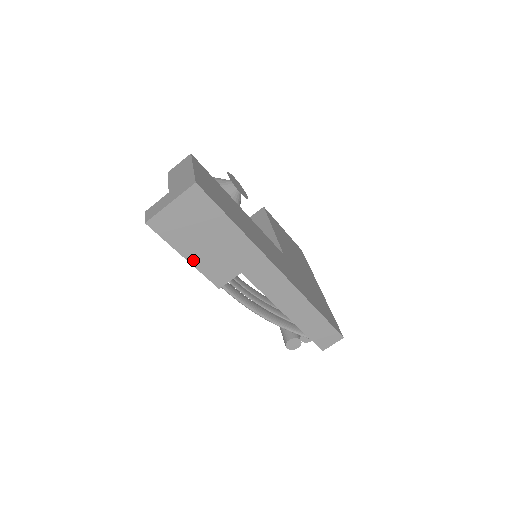
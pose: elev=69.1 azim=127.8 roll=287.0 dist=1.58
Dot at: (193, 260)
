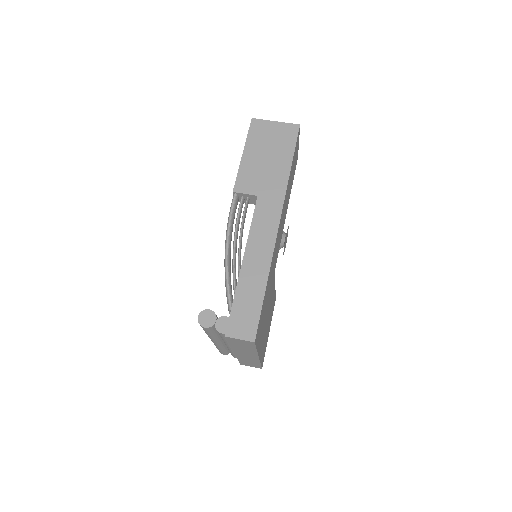
Dot at: (245, 160)
